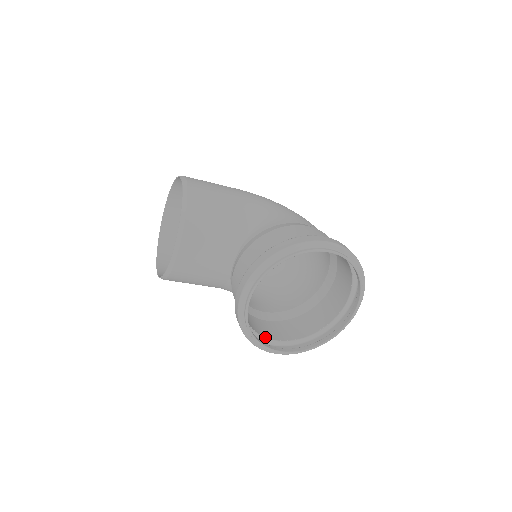
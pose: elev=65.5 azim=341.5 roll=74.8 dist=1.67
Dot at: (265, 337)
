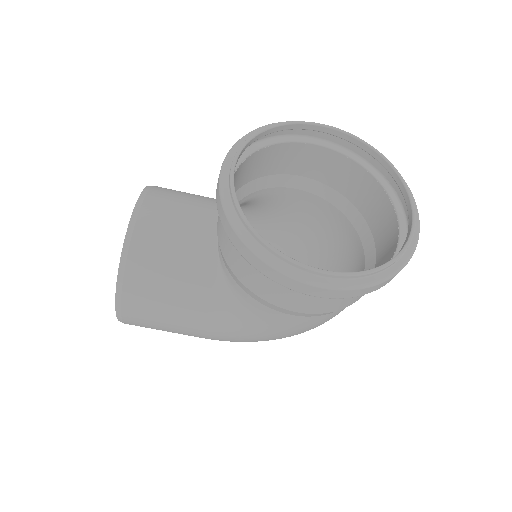
Dot at: occluded
